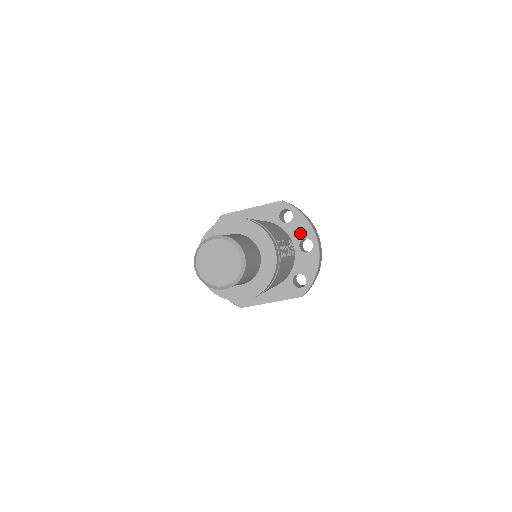
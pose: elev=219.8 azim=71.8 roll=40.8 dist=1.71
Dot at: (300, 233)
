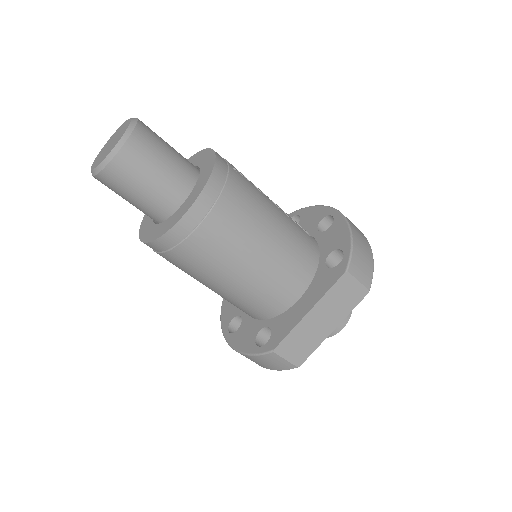
Dot at: (313, 221)
